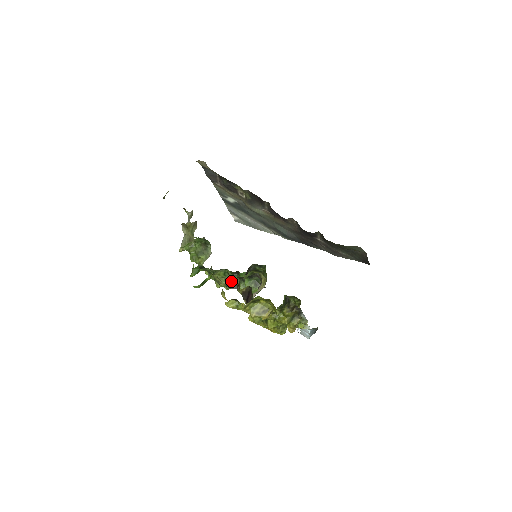
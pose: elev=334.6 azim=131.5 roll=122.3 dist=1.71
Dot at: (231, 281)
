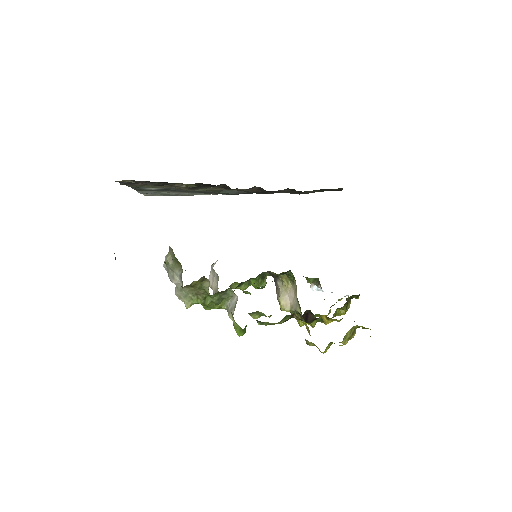
Dot at: occluded
